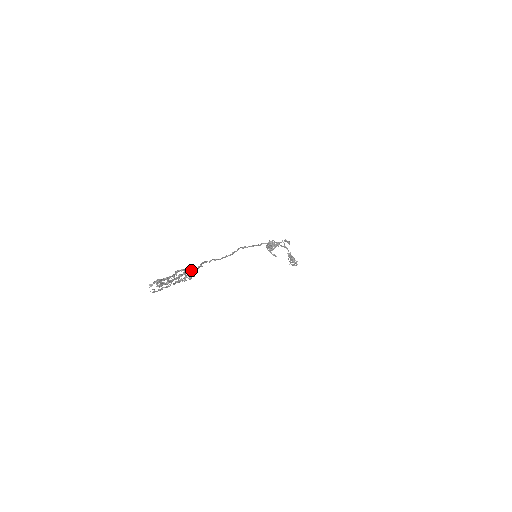
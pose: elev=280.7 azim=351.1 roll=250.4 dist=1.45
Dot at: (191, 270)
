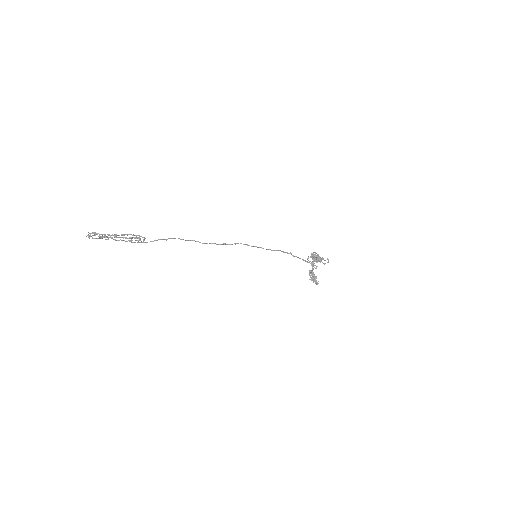
Dot at: (140, 238)
